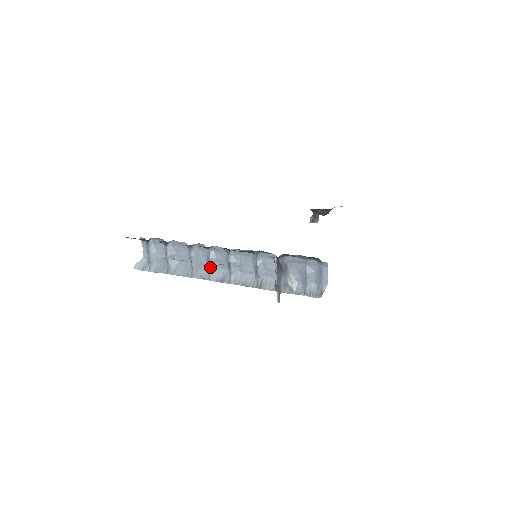
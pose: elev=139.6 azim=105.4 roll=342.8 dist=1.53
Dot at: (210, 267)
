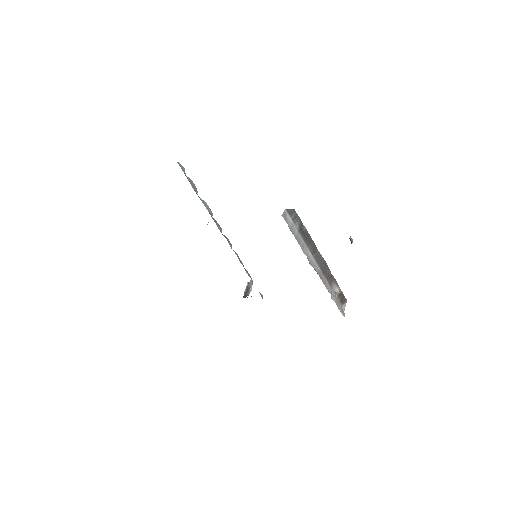
Dot at: occluded
